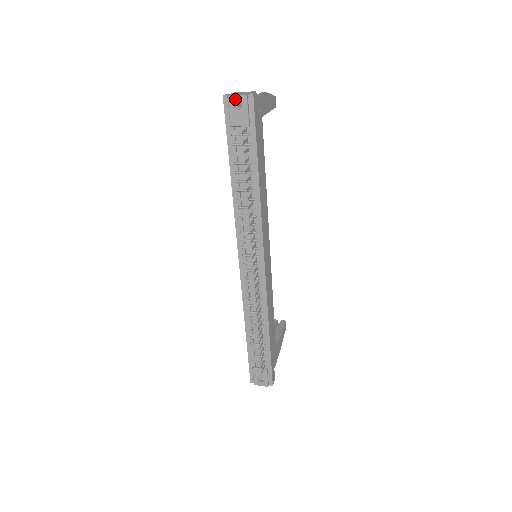
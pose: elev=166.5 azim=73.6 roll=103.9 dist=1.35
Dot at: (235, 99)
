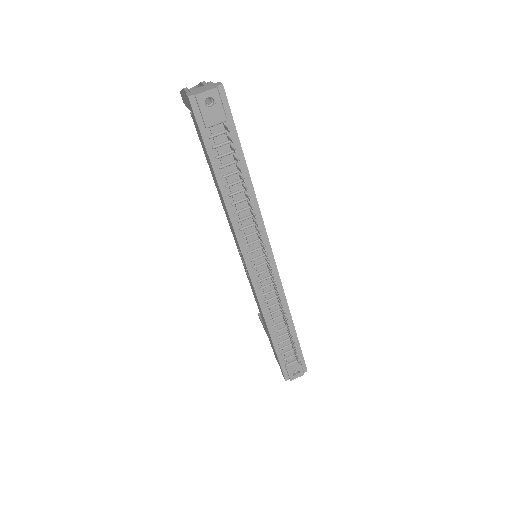
Dot at: (205, 96)
